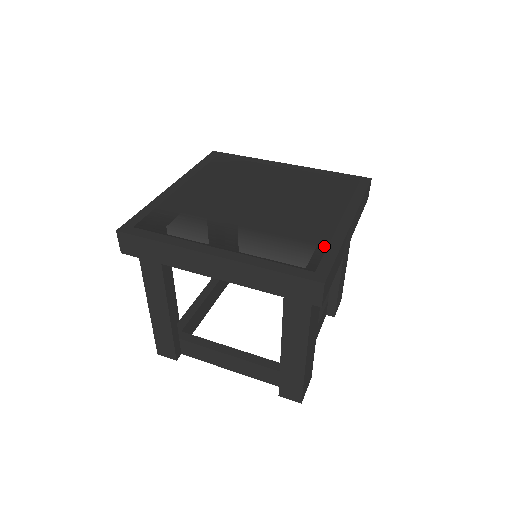
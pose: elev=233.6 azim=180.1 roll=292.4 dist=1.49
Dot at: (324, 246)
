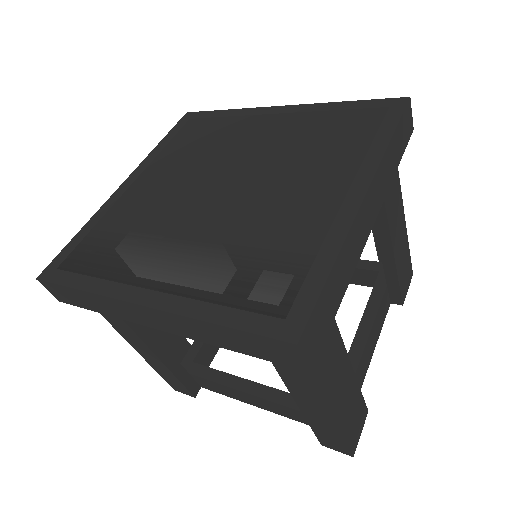
Dot at: (309, 258)
